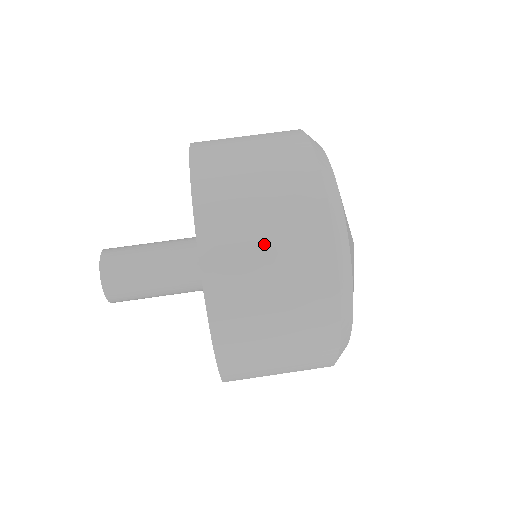
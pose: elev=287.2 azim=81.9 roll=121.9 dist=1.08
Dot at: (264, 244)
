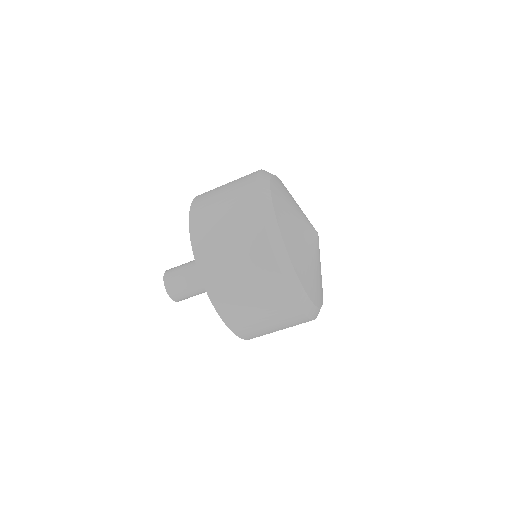
Dot at: (249, 297)
